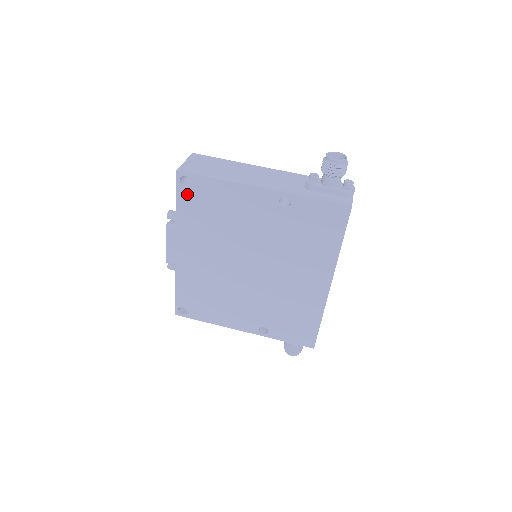
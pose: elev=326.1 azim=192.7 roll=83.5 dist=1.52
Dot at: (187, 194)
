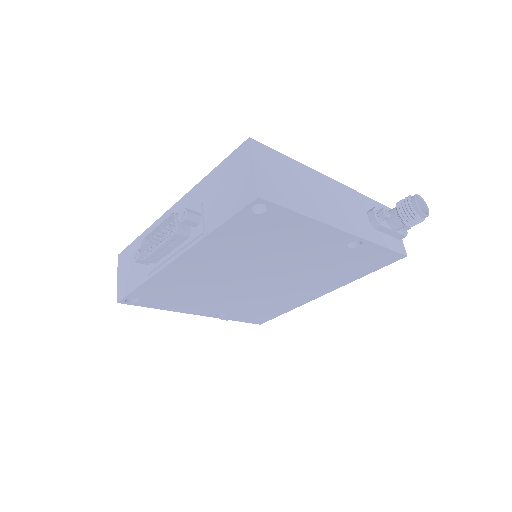
Dot at: (248, 219)
